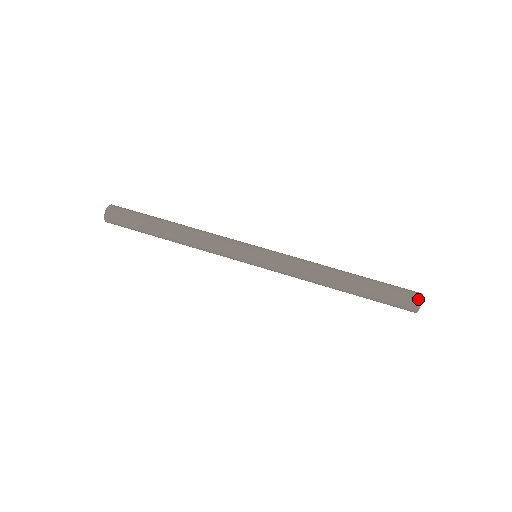
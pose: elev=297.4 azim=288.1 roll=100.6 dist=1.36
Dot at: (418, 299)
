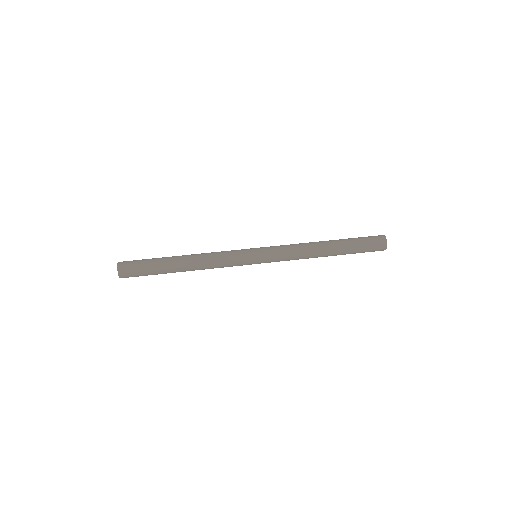
Dot at: (382, 236)
